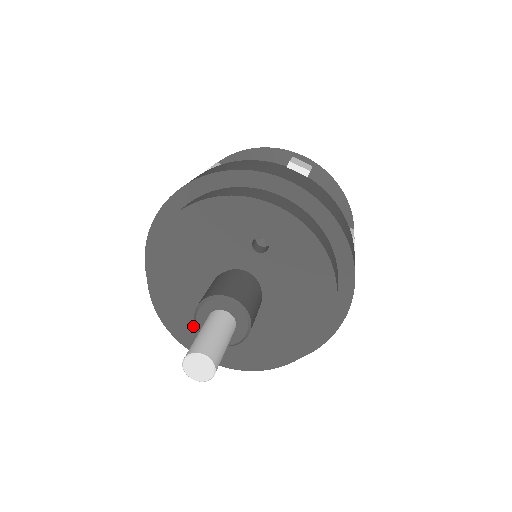
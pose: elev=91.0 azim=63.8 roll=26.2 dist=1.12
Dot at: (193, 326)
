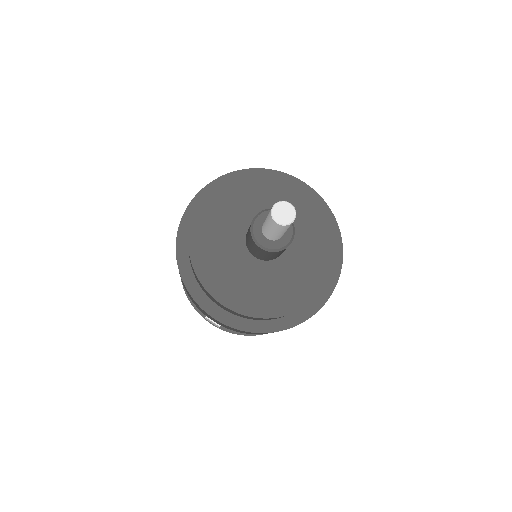
Dot at: (220, 271)
